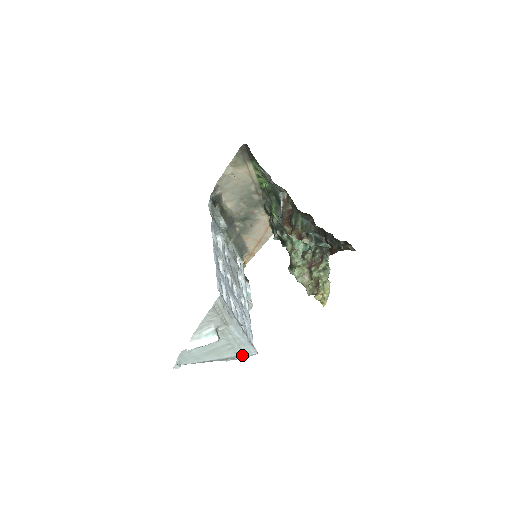
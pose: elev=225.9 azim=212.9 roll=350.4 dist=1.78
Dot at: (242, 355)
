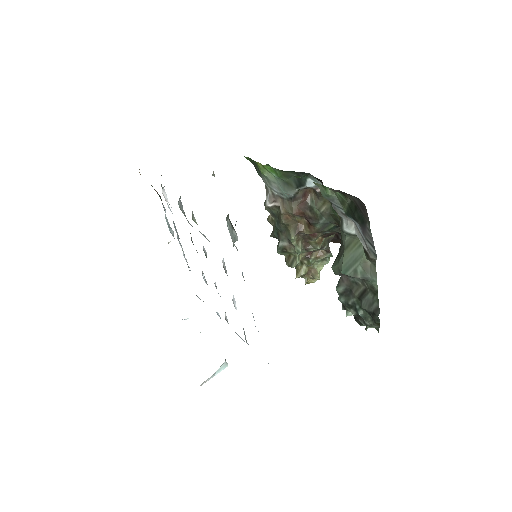
Dot at: occluded
